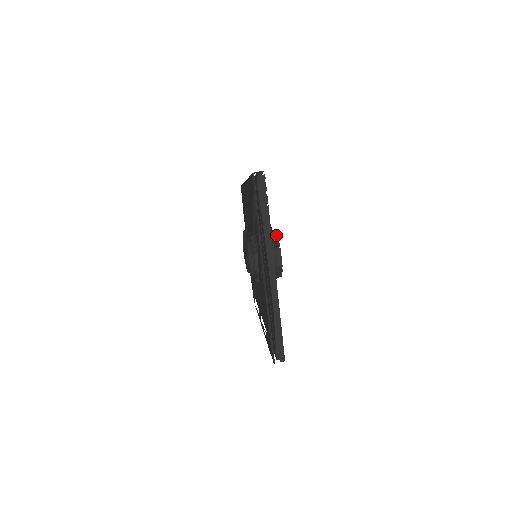
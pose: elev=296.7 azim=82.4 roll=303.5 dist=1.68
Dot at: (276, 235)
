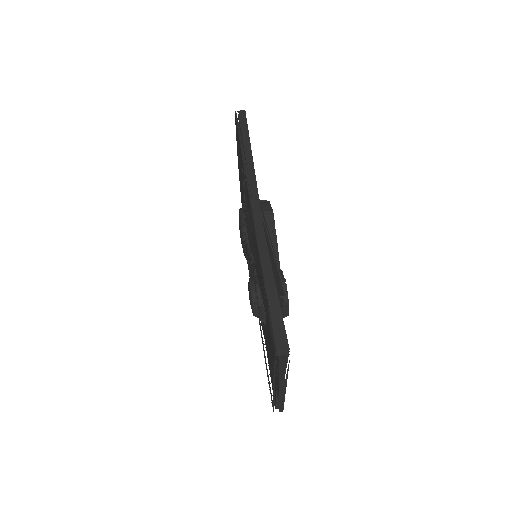
Dot at: (285, 284)
